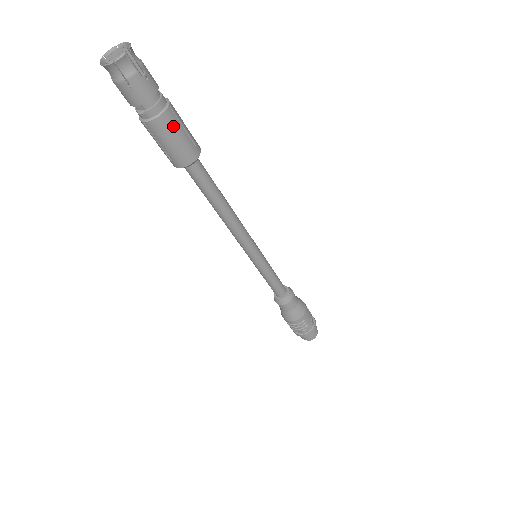
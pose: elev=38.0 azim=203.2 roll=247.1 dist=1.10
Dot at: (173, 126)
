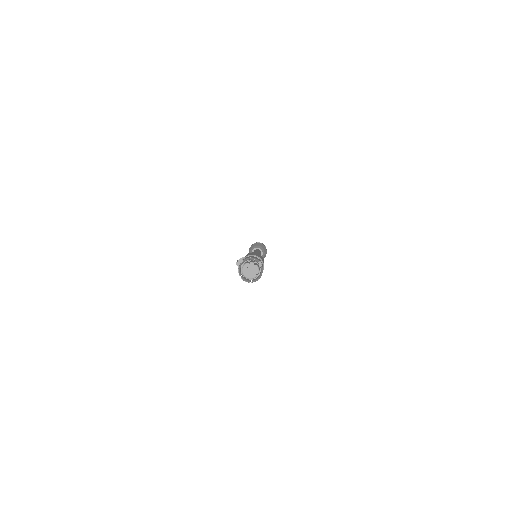
Dot at: occluded
